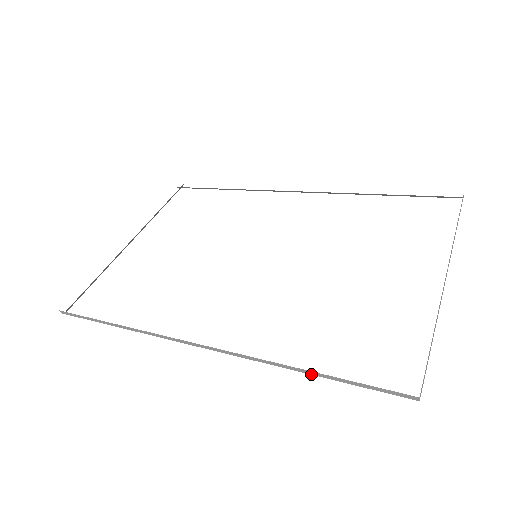
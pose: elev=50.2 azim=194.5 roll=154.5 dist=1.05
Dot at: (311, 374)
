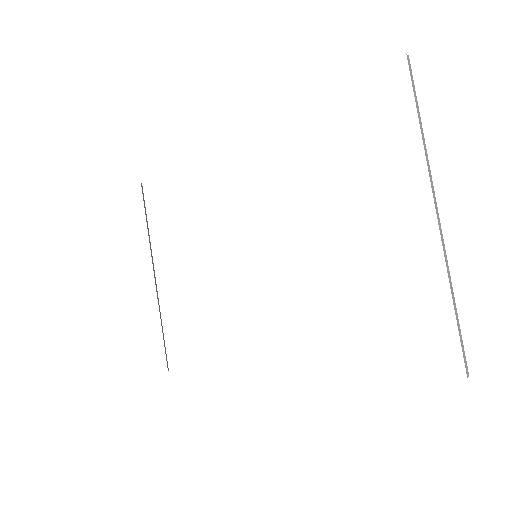
Dot at: occluded
